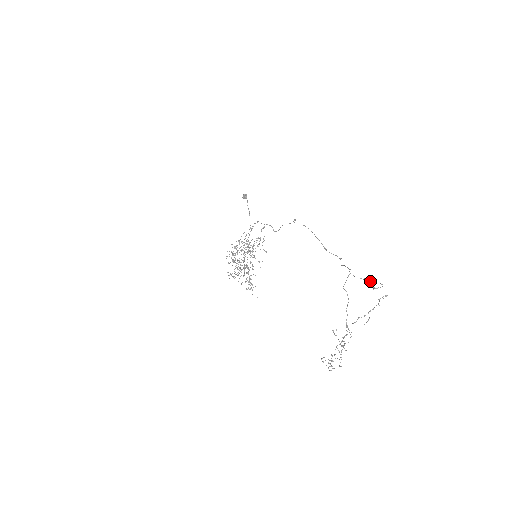
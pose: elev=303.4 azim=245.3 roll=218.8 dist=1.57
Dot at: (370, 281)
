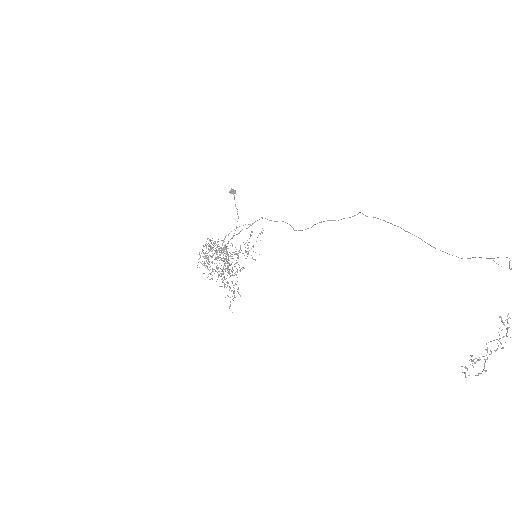
Dot at: out of frame
